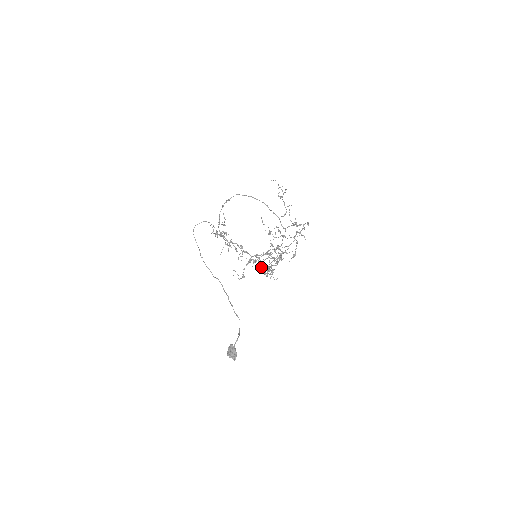
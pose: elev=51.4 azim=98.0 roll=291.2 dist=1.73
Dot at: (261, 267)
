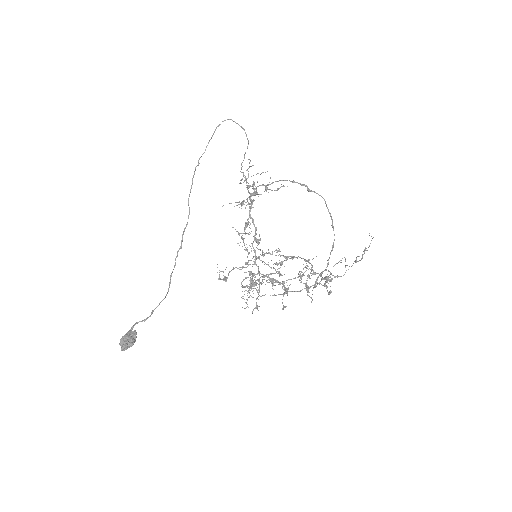
Dot at: (250, 280)
